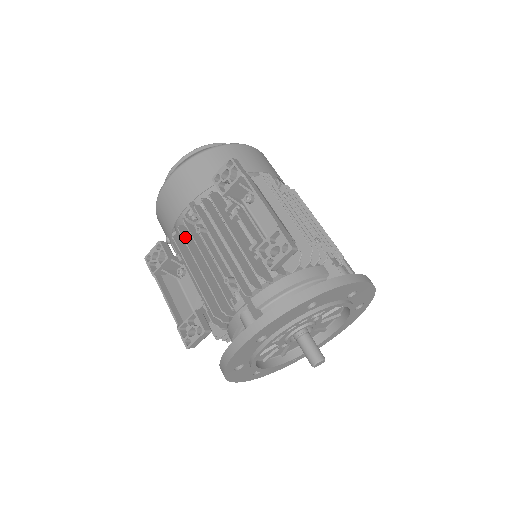
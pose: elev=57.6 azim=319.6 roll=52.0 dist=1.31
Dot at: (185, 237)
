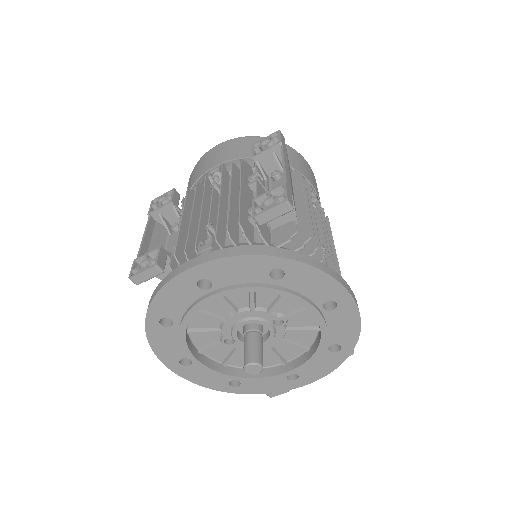
Dot at: (198, 191)
